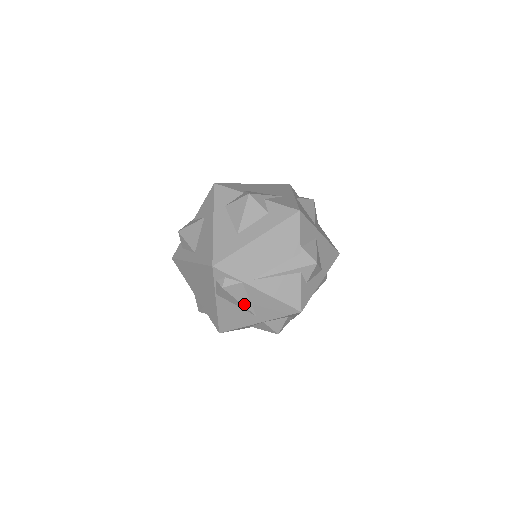
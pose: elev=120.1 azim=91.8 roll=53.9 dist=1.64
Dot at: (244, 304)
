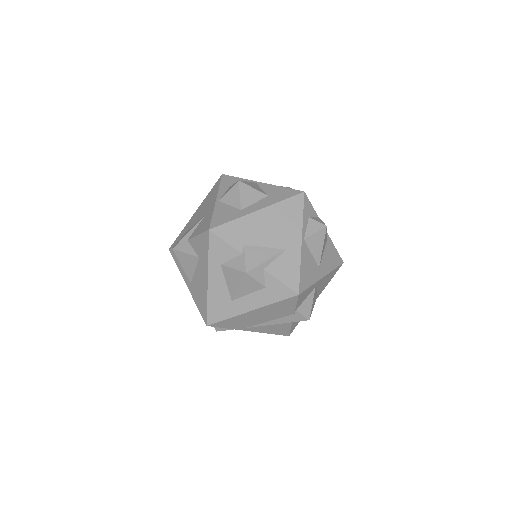
Dot at: occluded
